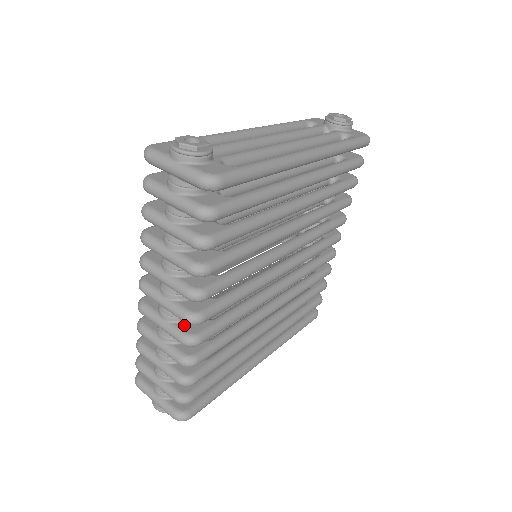
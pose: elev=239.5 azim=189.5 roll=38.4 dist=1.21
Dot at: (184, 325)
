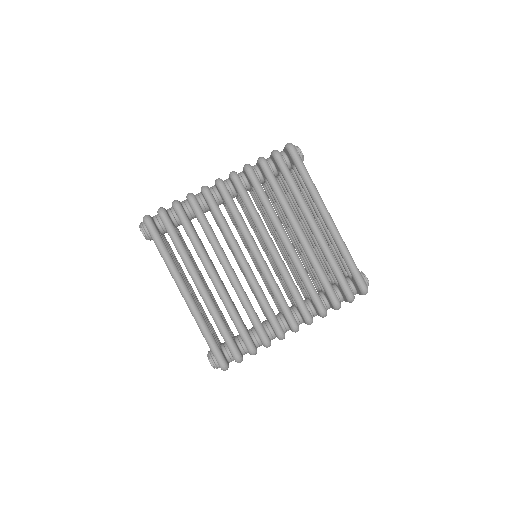
Dot at: occluded
